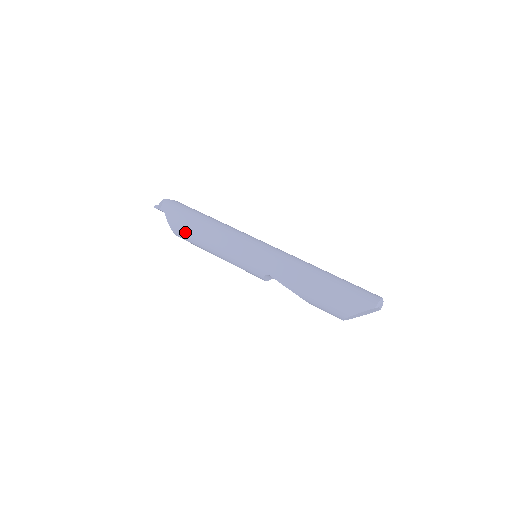
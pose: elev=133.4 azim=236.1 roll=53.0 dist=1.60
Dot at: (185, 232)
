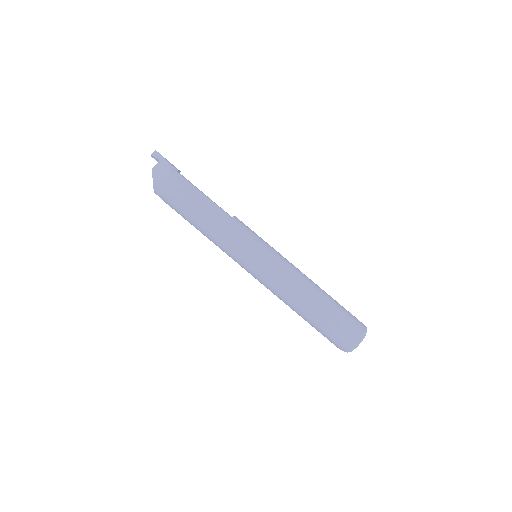
Dot at: occluded
